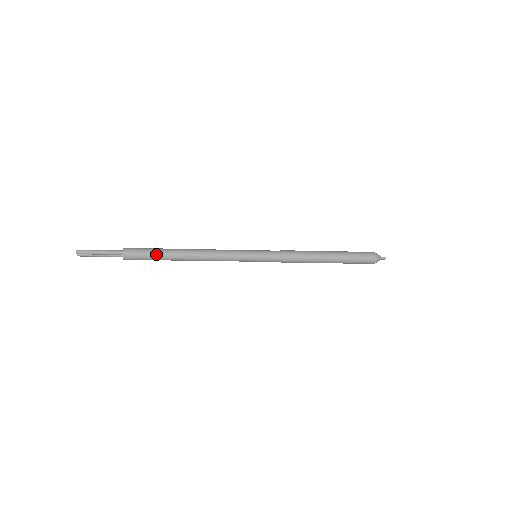
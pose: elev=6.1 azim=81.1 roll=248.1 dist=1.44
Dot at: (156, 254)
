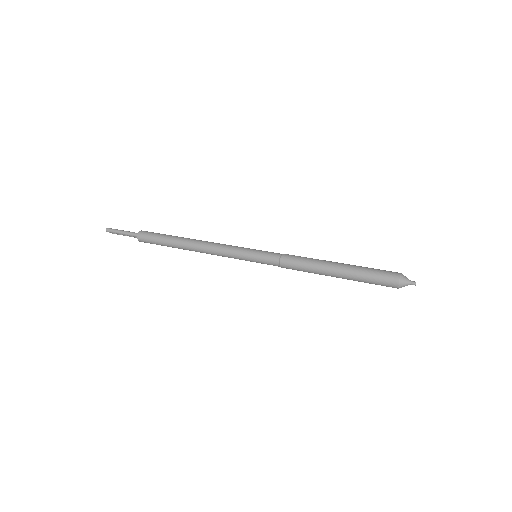
Dot at: (163, 241)
